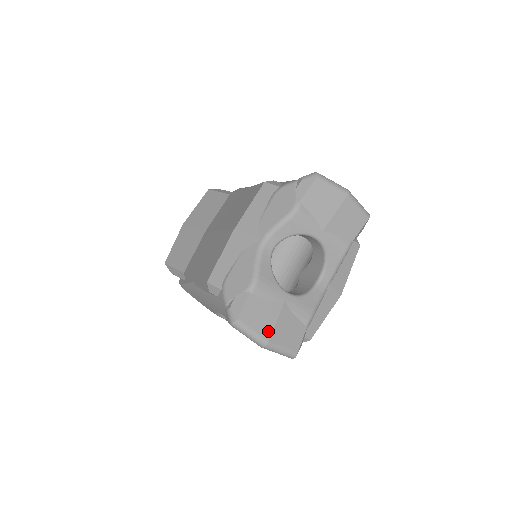
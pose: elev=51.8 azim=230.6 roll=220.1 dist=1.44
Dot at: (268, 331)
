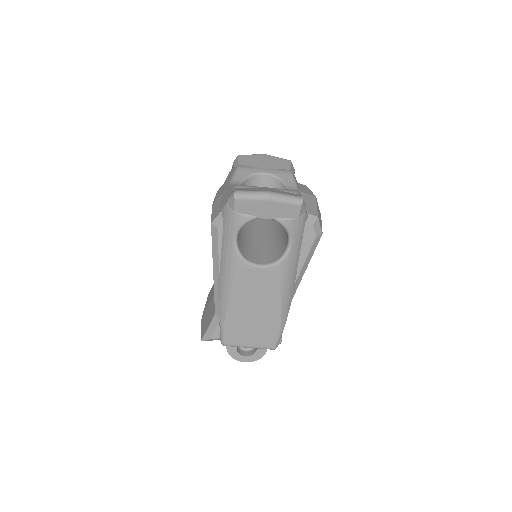
Dot at: (265, 190)
